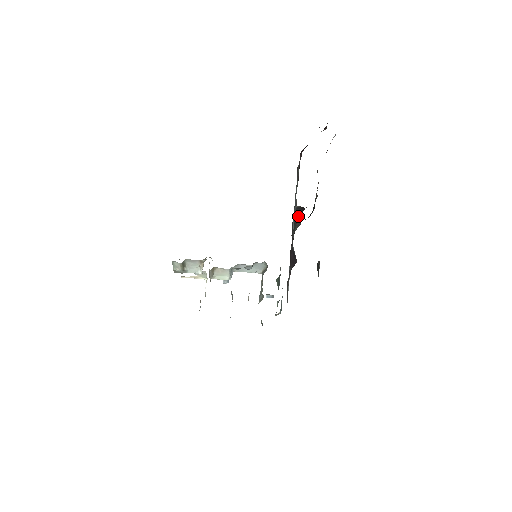
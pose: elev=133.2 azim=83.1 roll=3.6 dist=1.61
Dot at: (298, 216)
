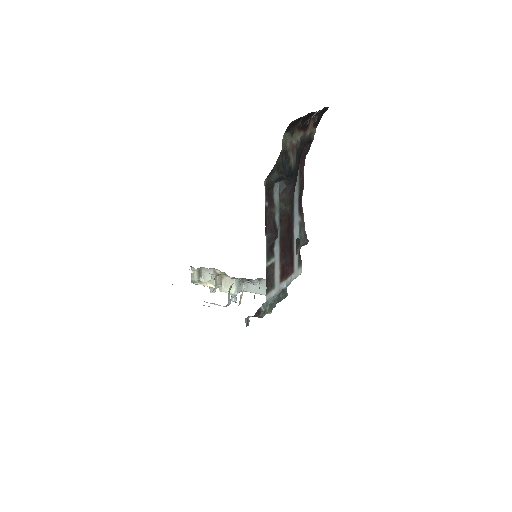
Dot at: (285, 194)
